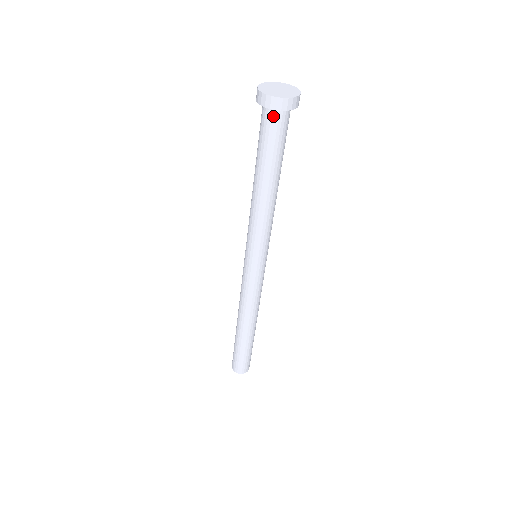
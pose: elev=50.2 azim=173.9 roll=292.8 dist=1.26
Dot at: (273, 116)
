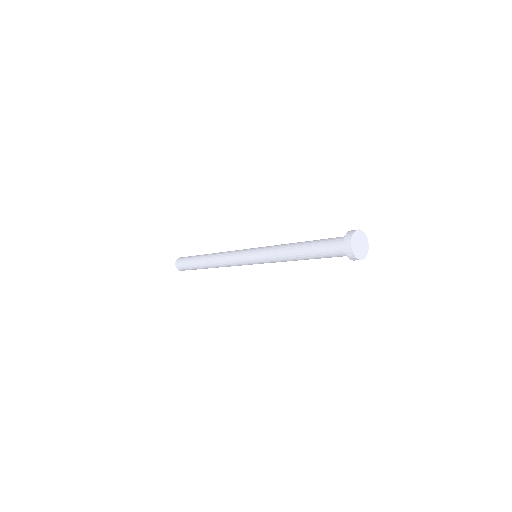
Dot at: occluded
